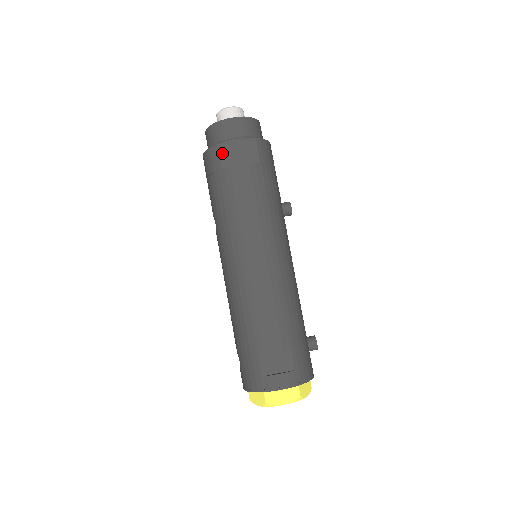
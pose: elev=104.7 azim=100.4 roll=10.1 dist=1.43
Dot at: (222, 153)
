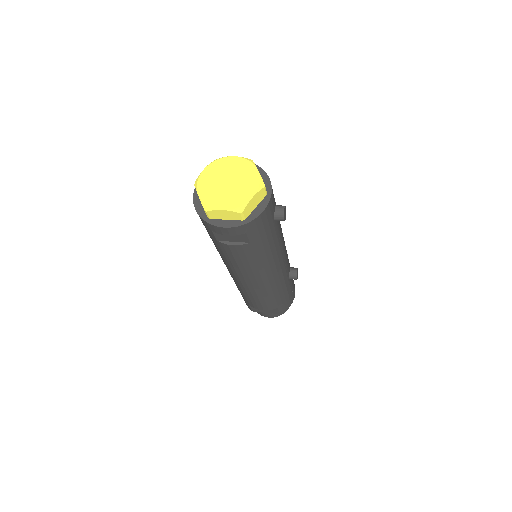
Dot at: occluded
